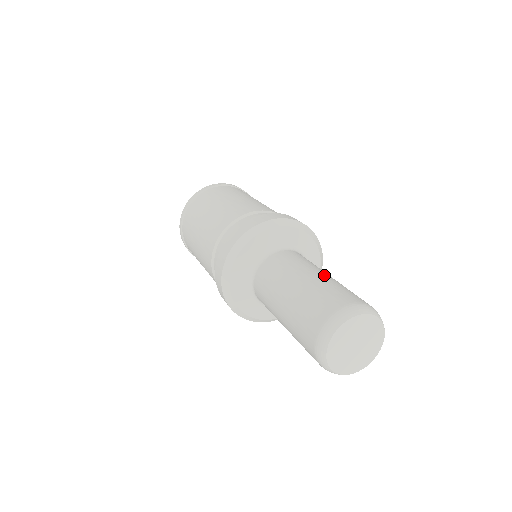
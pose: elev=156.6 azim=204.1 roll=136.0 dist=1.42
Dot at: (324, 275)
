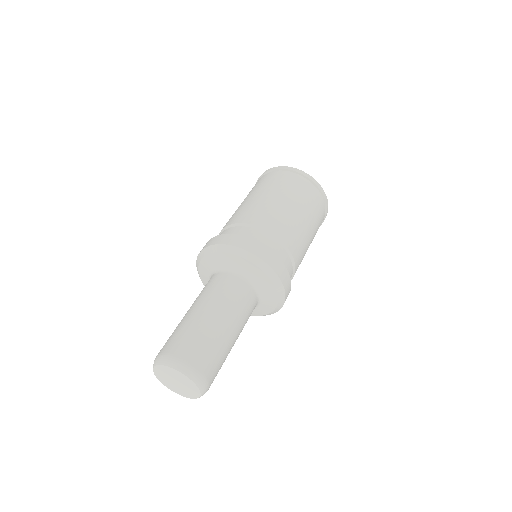
Dot at: (210, 317)
